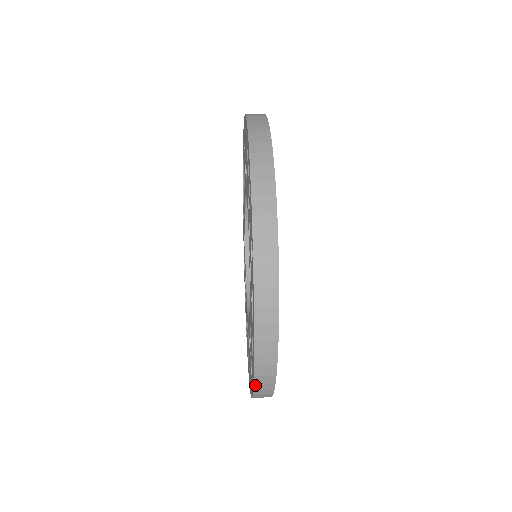
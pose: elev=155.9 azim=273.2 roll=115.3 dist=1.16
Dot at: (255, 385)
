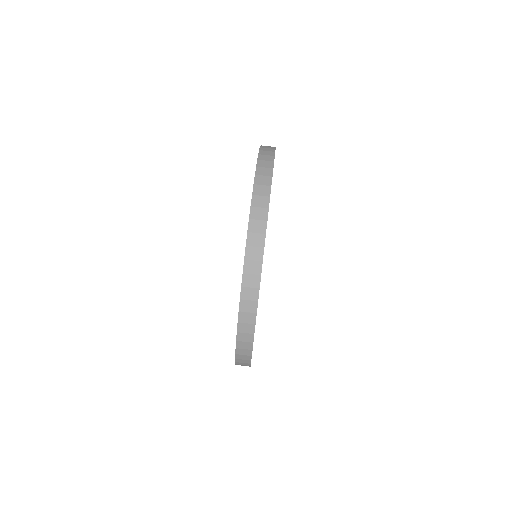
Dot at: (236, 359)
